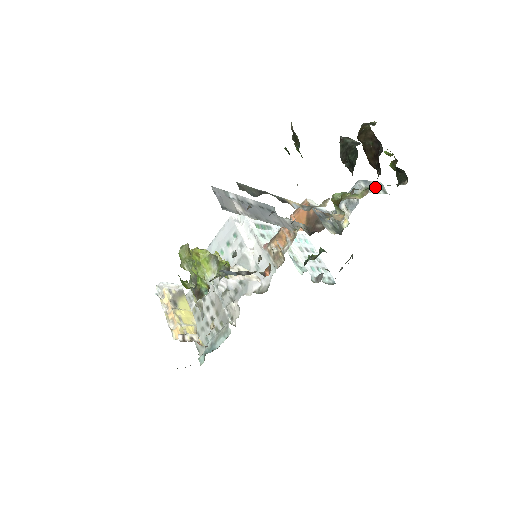
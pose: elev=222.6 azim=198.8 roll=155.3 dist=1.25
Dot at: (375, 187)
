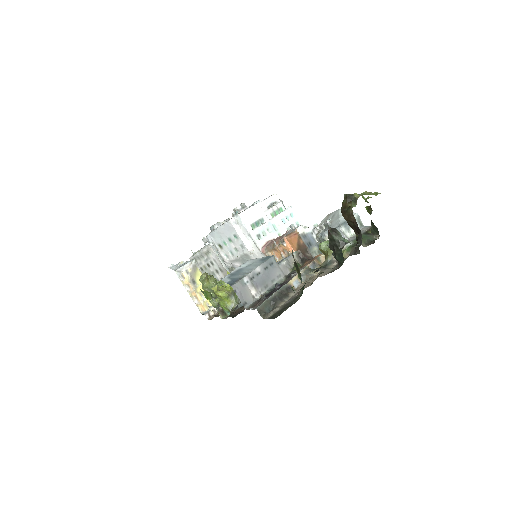
Dot at: occluded
